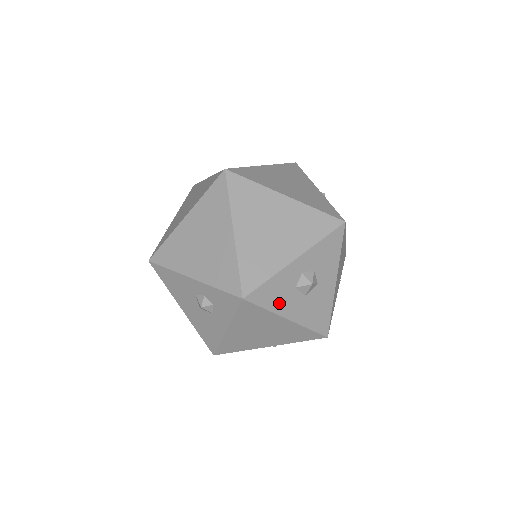
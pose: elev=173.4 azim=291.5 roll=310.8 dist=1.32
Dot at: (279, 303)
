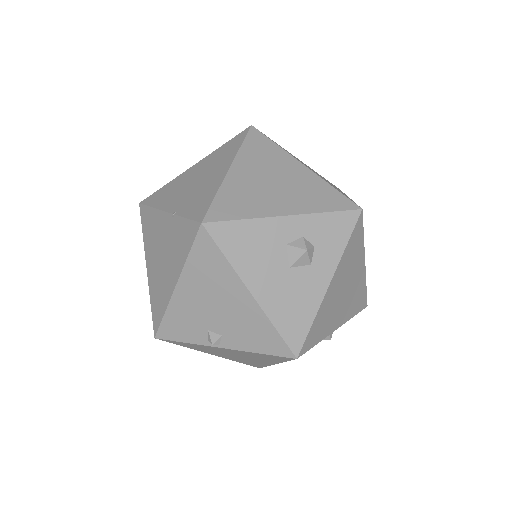
Dot at: occluded
